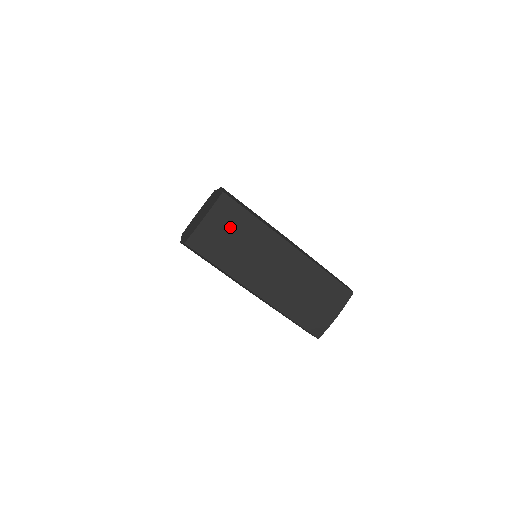
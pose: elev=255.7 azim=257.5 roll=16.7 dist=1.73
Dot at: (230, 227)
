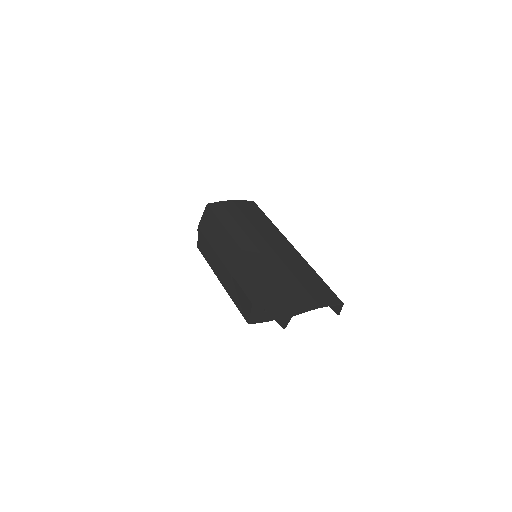
Dot at: (248, 213)
